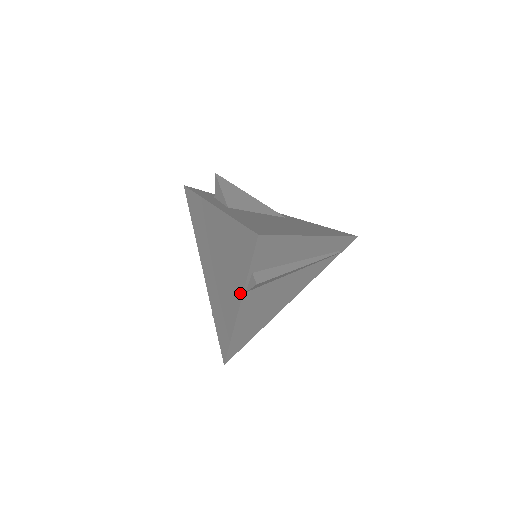
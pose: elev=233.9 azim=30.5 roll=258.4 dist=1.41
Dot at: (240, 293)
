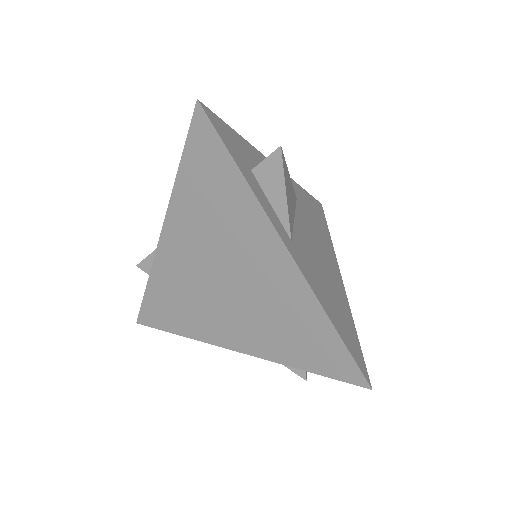
Dot at: (263, 355)
